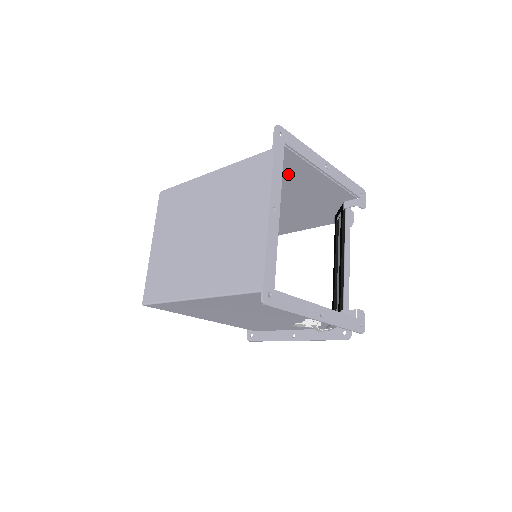
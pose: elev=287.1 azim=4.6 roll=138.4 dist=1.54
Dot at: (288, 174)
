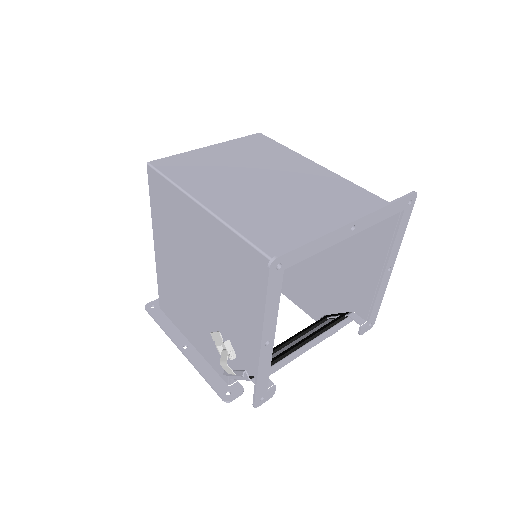
Dot at: (361, 237)
